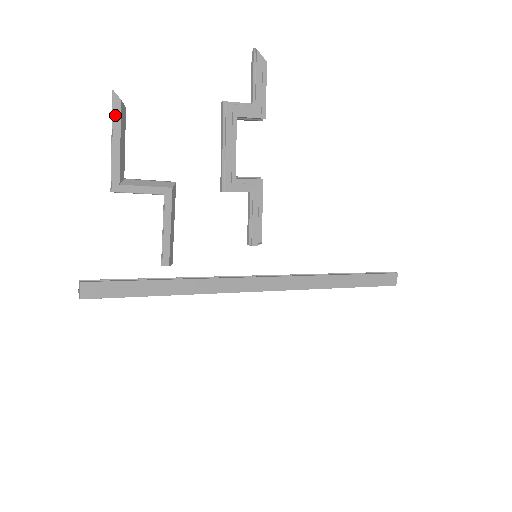
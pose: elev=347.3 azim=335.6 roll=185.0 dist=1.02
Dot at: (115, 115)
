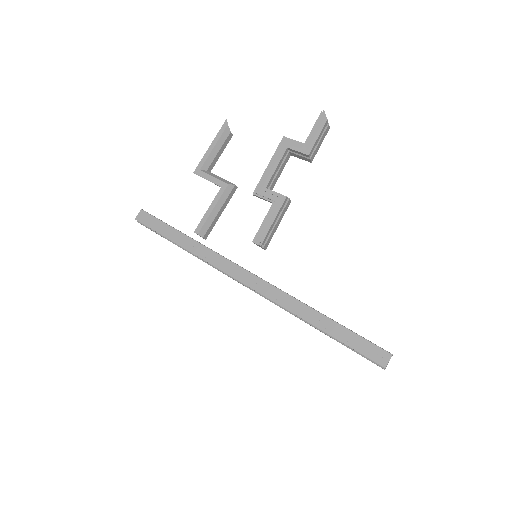
Dot at: (220, 131)
